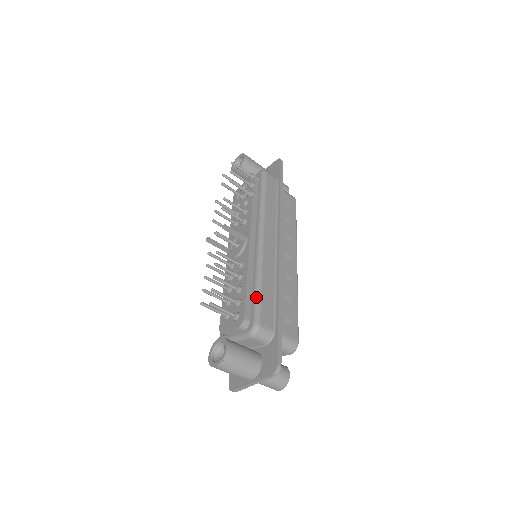
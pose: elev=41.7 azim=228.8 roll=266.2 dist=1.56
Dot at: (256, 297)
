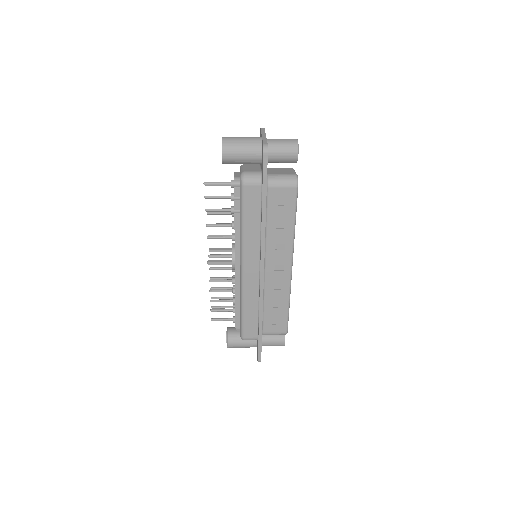
Dot at: (241, 320)
